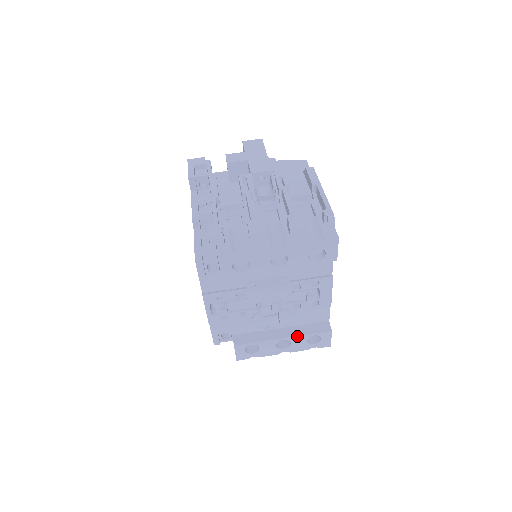
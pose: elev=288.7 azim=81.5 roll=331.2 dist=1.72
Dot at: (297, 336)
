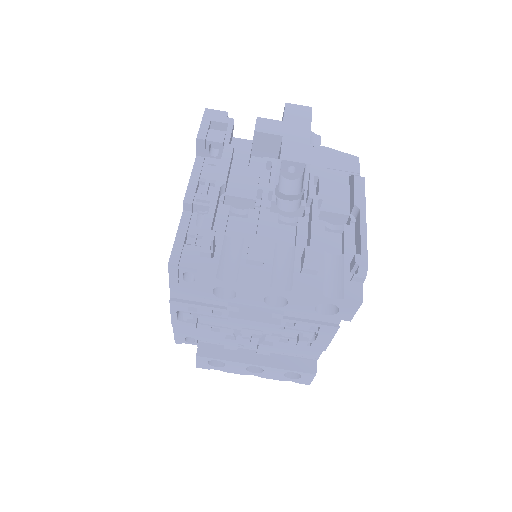
Dot at: (273, 368)
